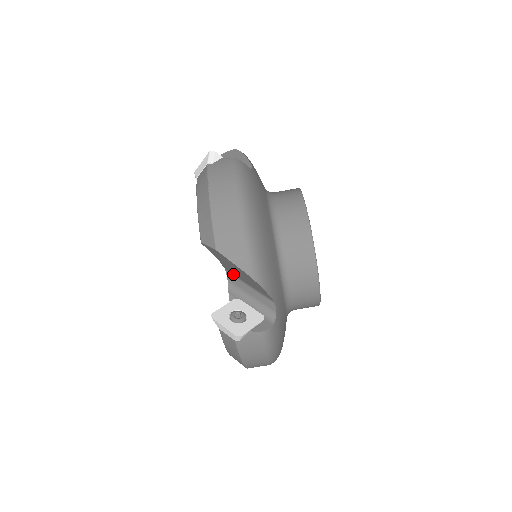
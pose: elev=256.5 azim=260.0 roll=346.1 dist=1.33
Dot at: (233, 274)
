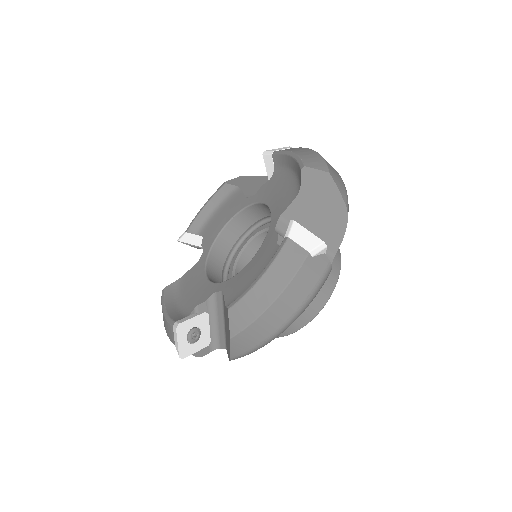
Dot at: occluded
